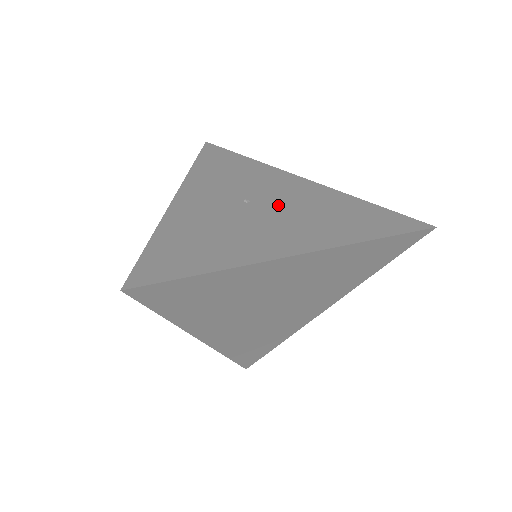
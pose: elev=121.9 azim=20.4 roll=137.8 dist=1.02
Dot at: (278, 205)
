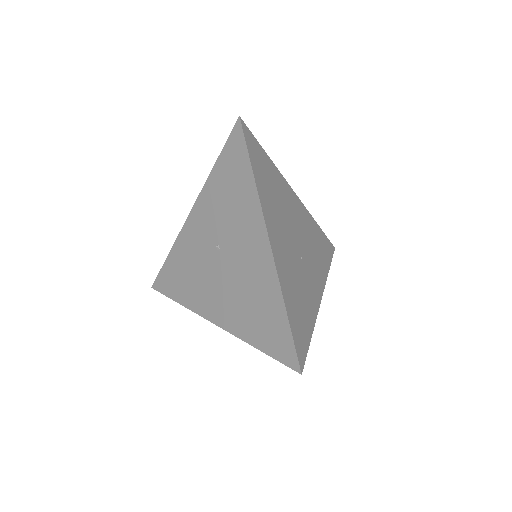
Dot at: (230, 266)
